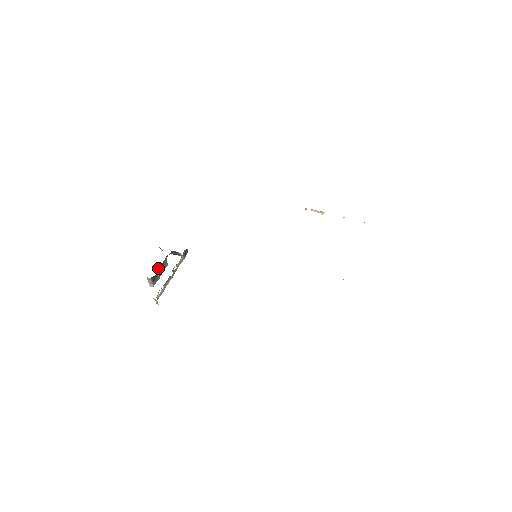
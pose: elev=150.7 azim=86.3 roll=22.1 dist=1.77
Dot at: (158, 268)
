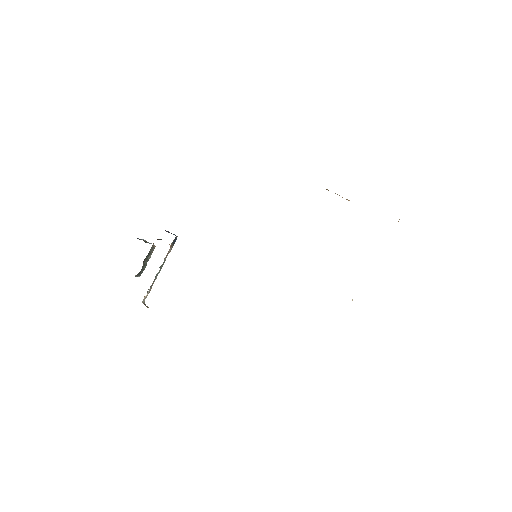
Dot at: (143, 261)
